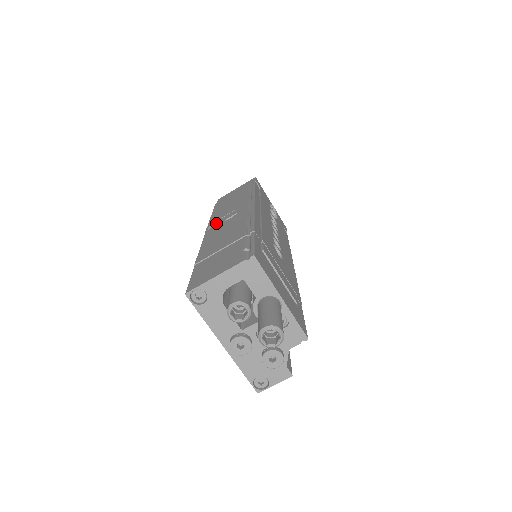
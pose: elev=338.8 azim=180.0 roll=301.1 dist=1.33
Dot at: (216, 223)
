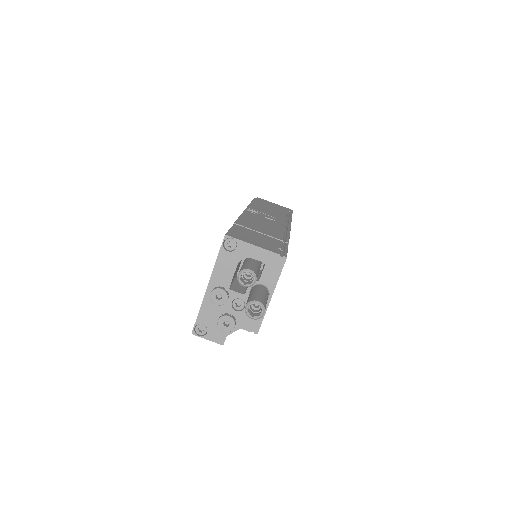
Dot at: (255, 212)
